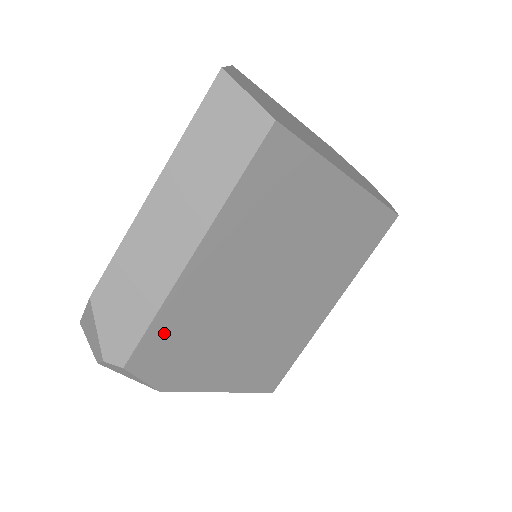
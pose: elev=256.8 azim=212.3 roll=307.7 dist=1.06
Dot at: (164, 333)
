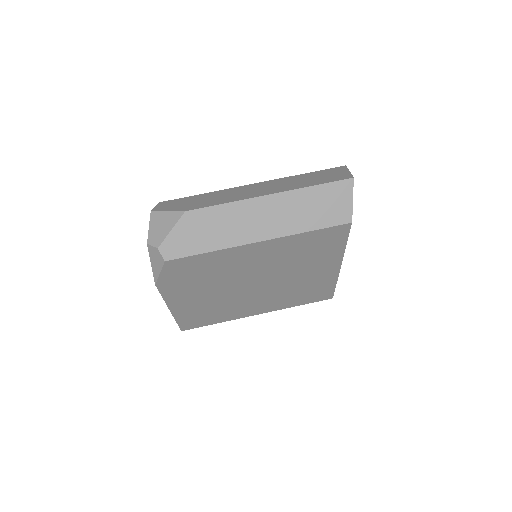
Dot at: (199, 262)
